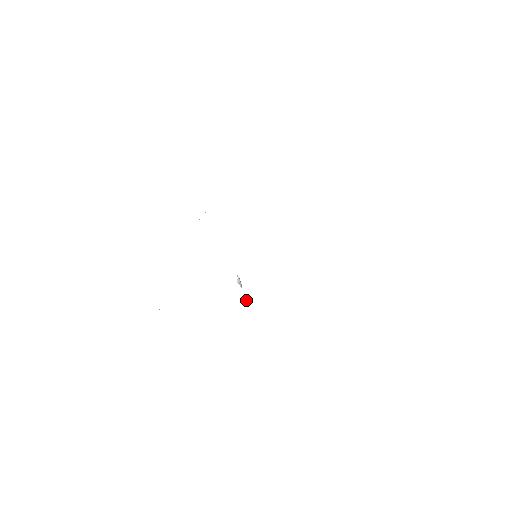
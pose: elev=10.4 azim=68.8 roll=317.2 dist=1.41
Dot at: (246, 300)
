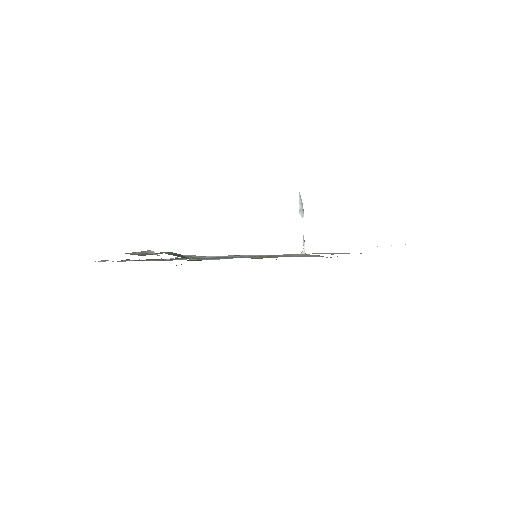
Dot at: (303, 241)
